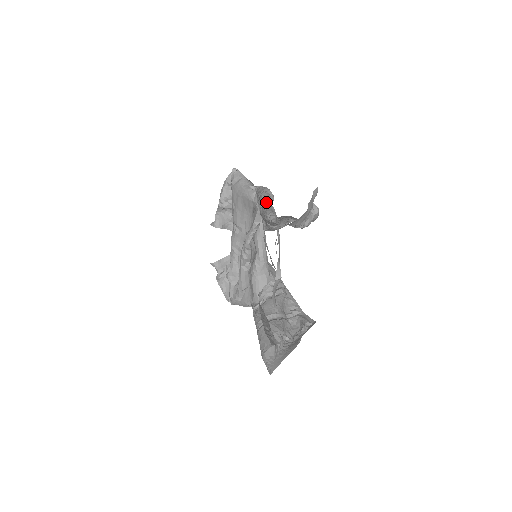
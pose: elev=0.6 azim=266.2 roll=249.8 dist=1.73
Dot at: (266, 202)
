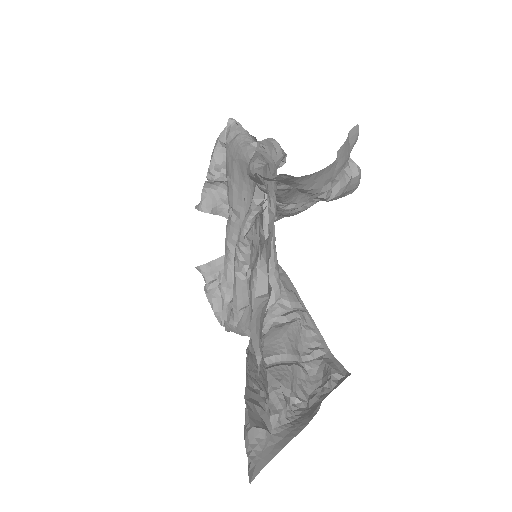
Dot at: occluded
